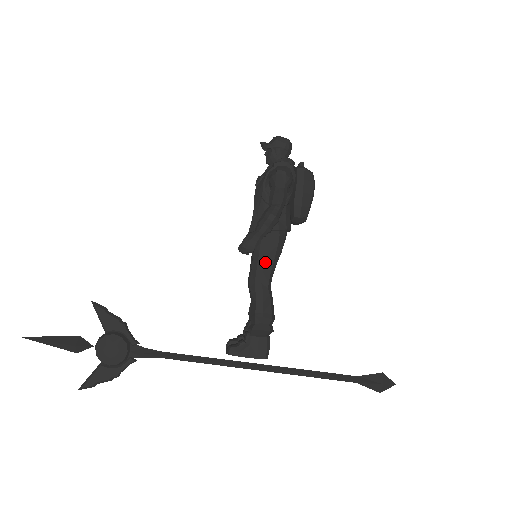
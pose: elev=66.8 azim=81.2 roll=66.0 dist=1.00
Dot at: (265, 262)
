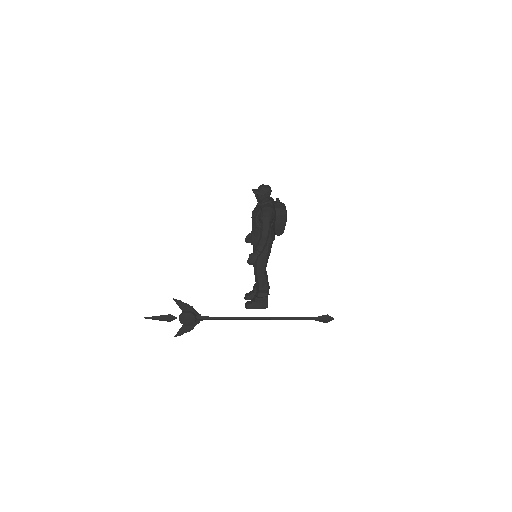
Dot at: (261, 262)
